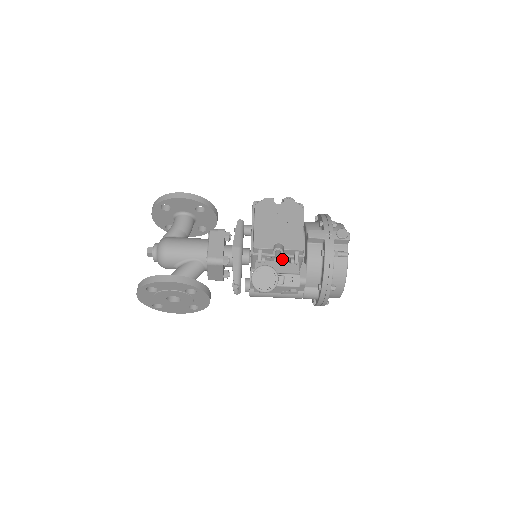
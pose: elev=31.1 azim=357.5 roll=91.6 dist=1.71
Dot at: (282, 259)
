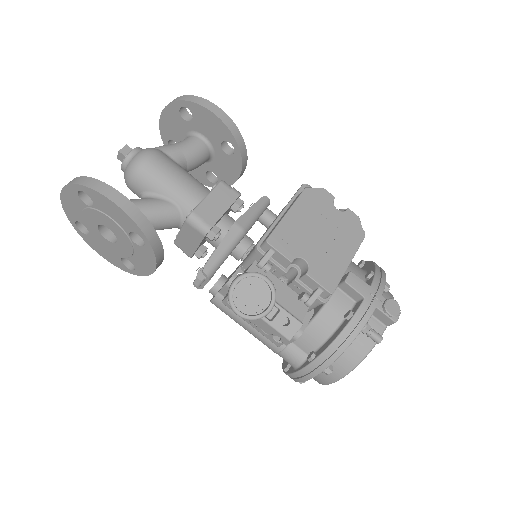
Dot at: (292, 284)
